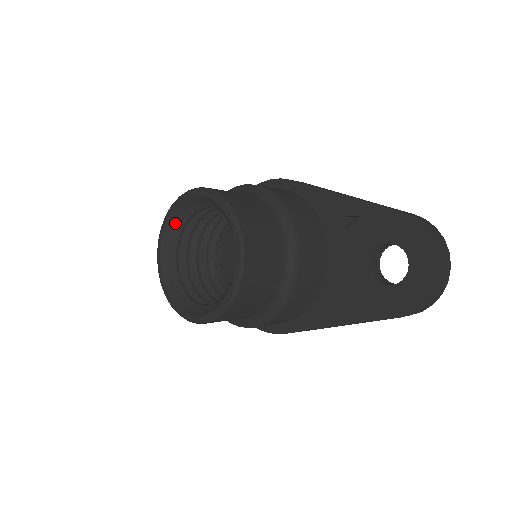
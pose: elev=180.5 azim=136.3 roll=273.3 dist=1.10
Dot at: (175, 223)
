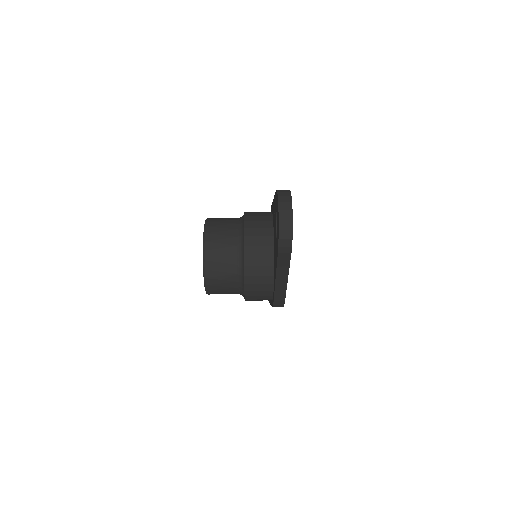
Dot at: occluded
